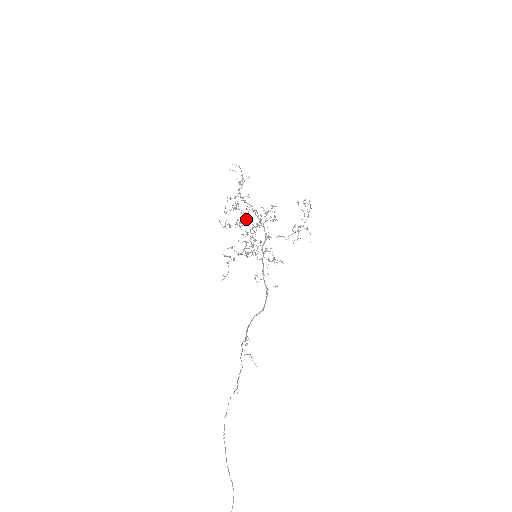
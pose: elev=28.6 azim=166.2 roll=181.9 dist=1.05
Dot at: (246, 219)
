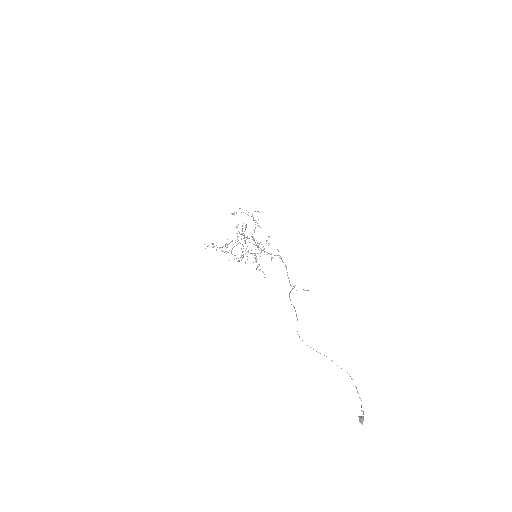
Dot at: occluded
